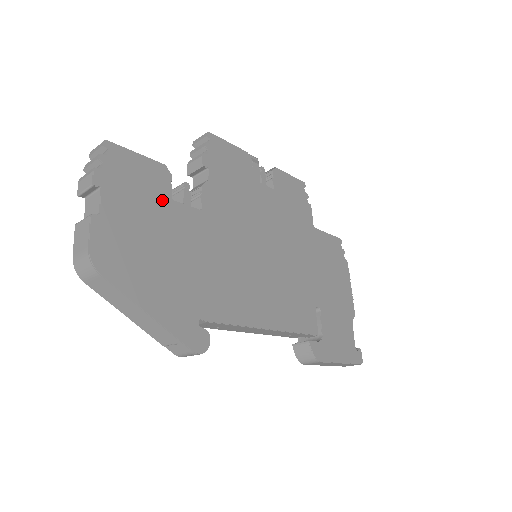
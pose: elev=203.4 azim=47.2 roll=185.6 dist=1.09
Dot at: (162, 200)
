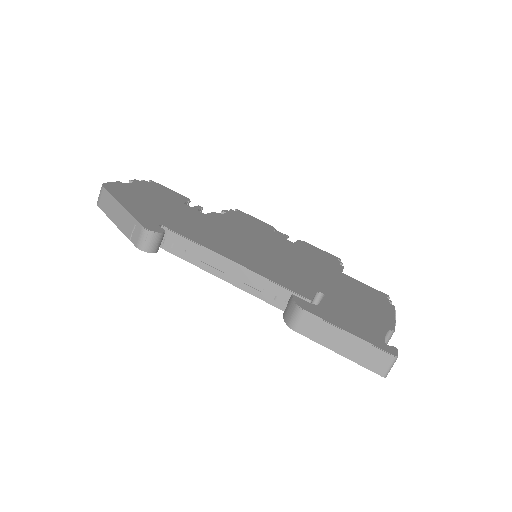
Dot at: (174, 200)
